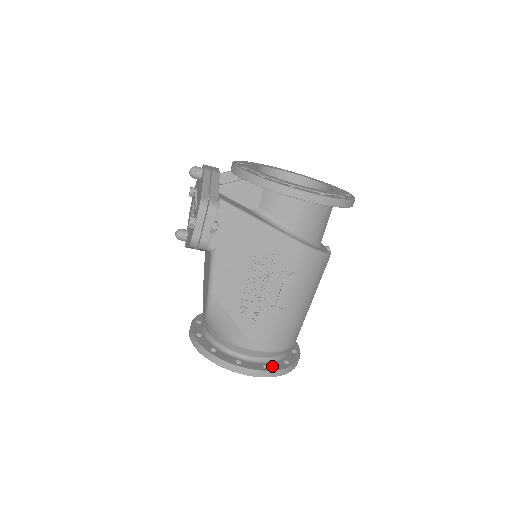
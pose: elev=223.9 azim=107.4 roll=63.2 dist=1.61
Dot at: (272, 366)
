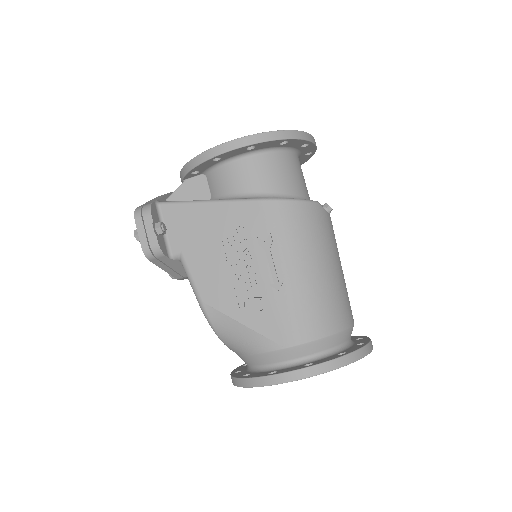
Dot at: (317, 362)
